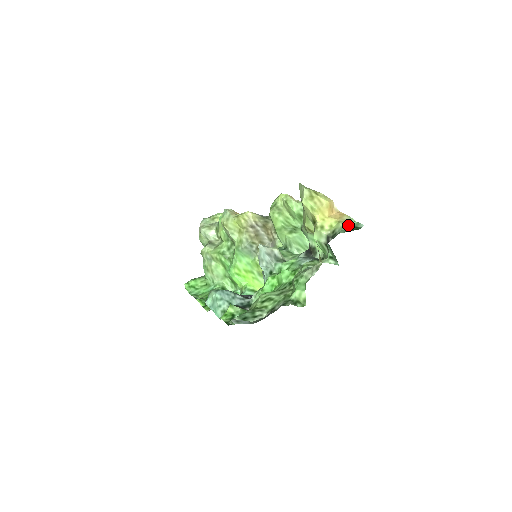
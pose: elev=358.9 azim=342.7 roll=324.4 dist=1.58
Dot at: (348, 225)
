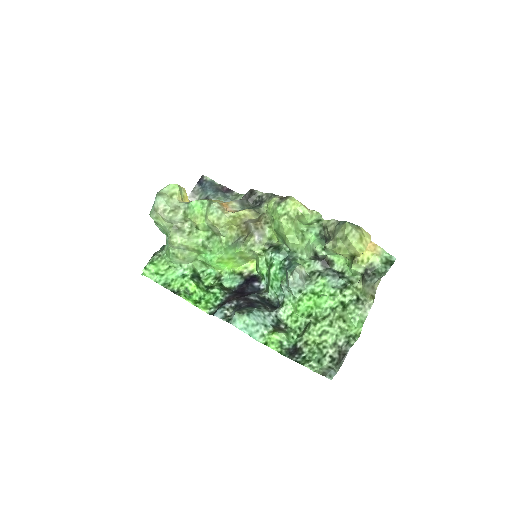
Dot at: (384, 259)
